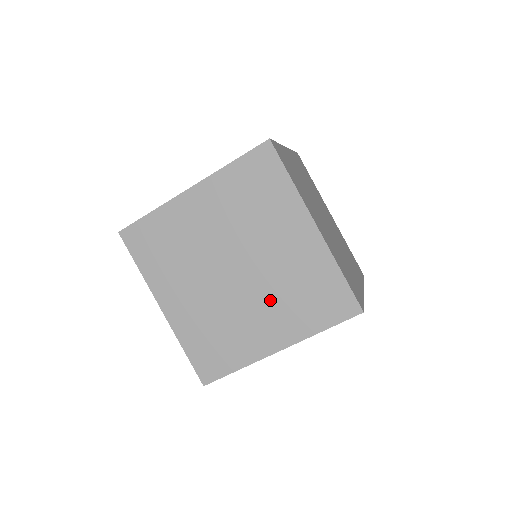
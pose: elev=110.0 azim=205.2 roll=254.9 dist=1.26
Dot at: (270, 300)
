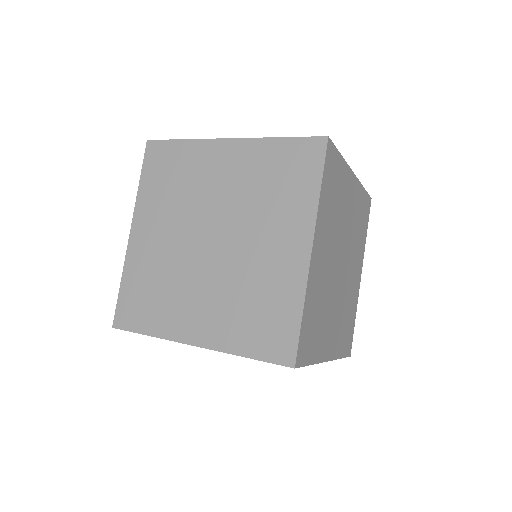
Dot at: (221, 290)
